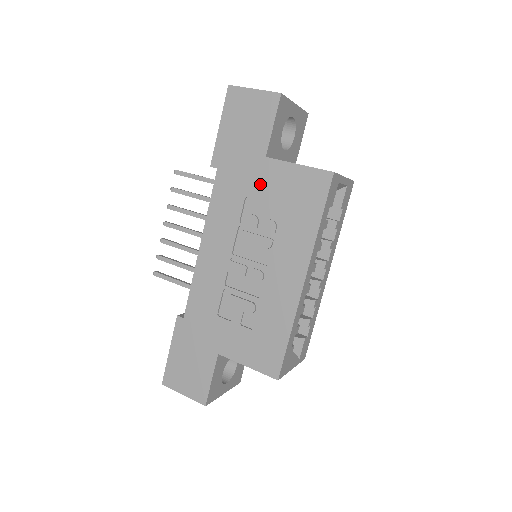
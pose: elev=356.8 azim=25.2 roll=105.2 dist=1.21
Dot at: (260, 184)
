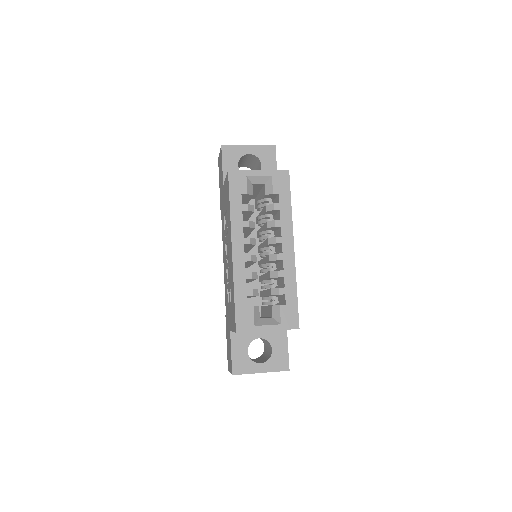
Dot at: (224, 203)
